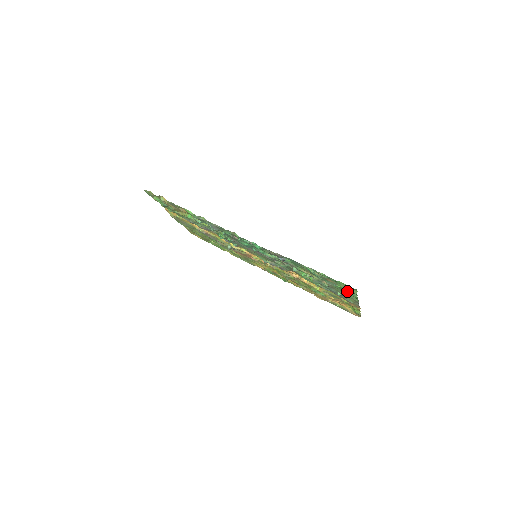
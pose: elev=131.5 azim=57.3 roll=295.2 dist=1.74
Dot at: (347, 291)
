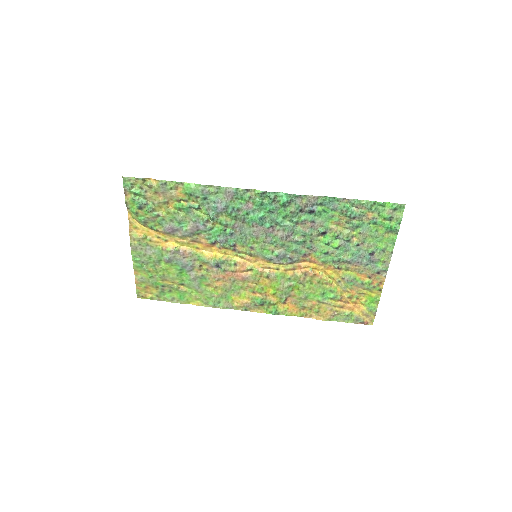
Dot at: (388, 225)
